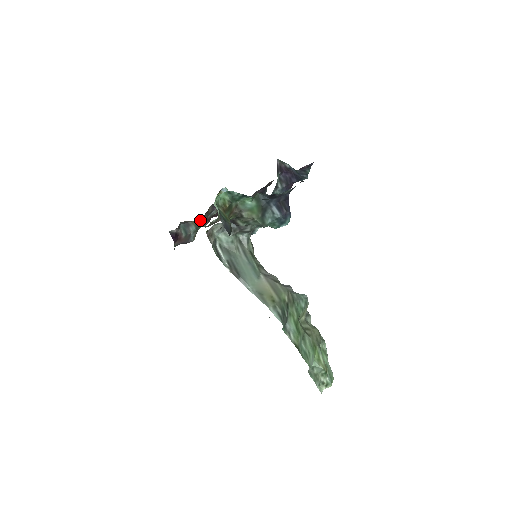
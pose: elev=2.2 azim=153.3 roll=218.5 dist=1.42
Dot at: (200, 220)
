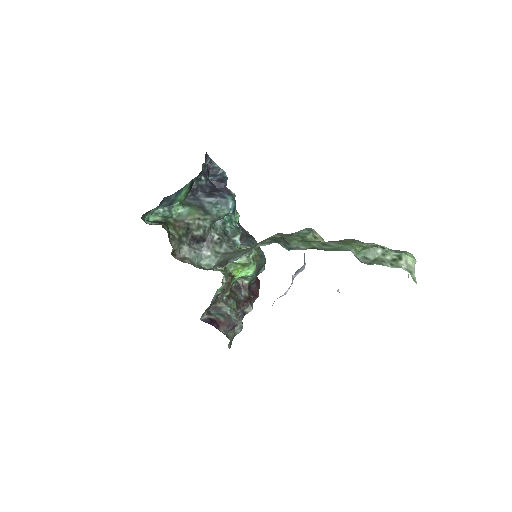
Dot at: (226, 299)
